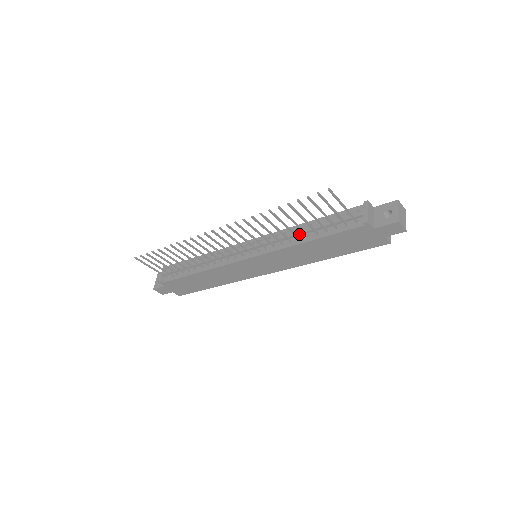
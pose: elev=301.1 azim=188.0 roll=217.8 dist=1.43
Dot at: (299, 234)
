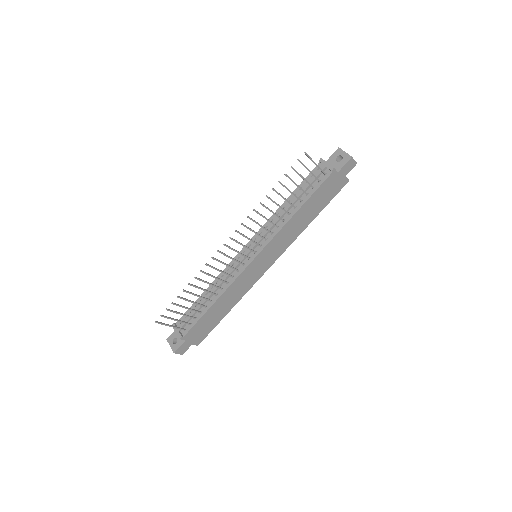
Dot at: occluded
